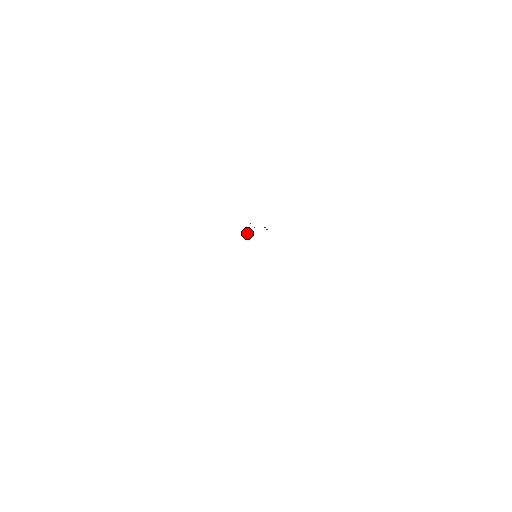
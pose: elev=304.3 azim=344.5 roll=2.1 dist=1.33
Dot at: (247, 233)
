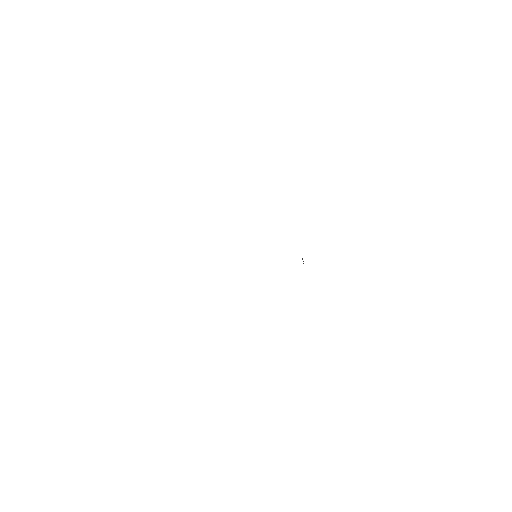
Dot at: occluded
